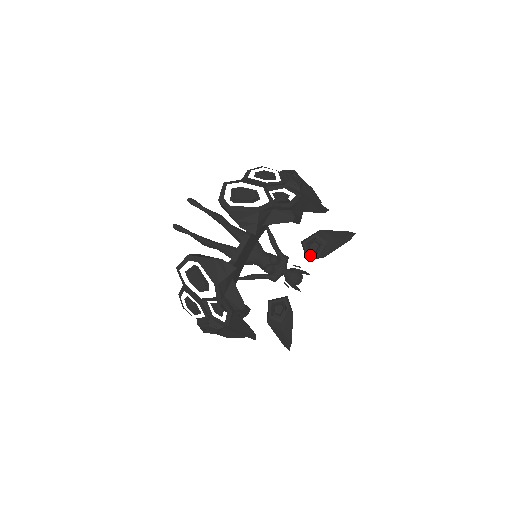
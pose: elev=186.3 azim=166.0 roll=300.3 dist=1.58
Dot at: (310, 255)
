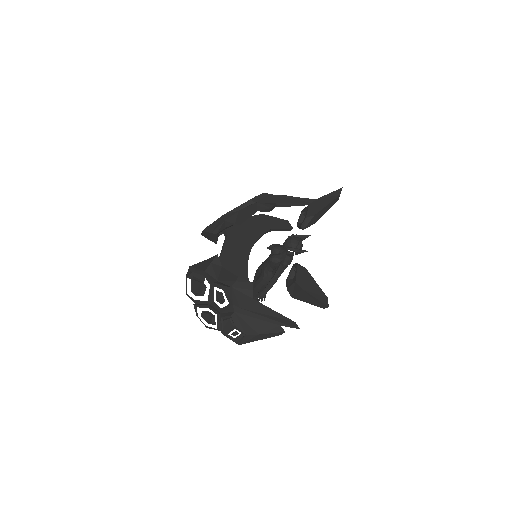
Dot at: (303, 225)
